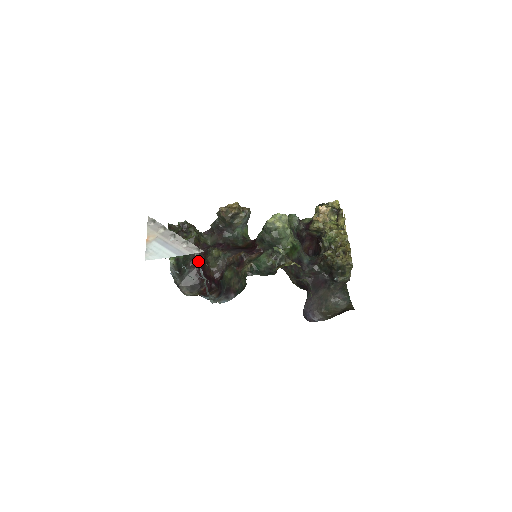
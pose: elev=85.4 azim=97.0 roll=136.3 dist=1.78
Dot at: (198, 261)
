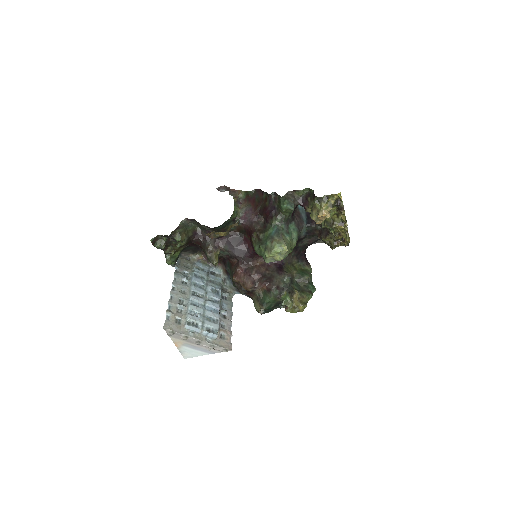
Dot at: (219, 324)
